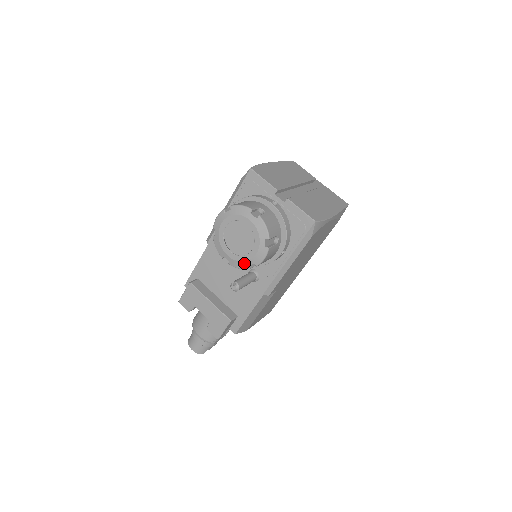
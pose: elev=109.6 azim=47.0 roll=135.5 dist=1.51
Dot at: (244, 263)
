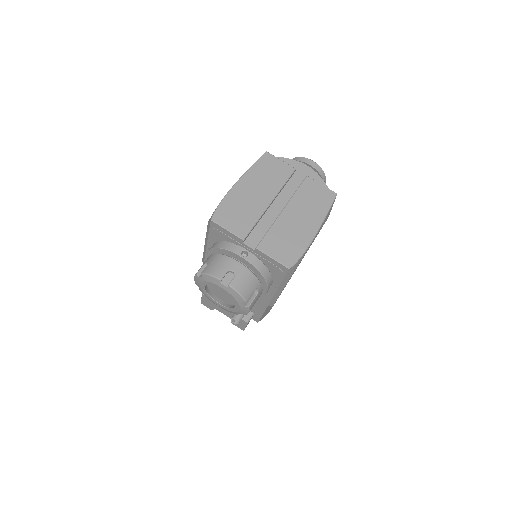
Dot at: (233, 312)
